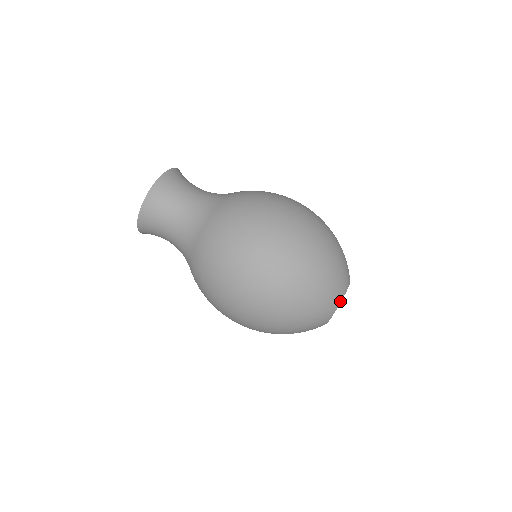
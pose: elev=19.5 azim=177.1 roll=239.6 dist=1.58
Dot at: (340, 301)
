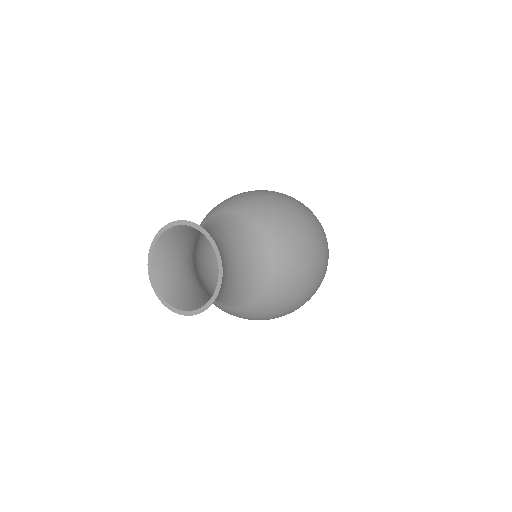
Dot at: occluded
